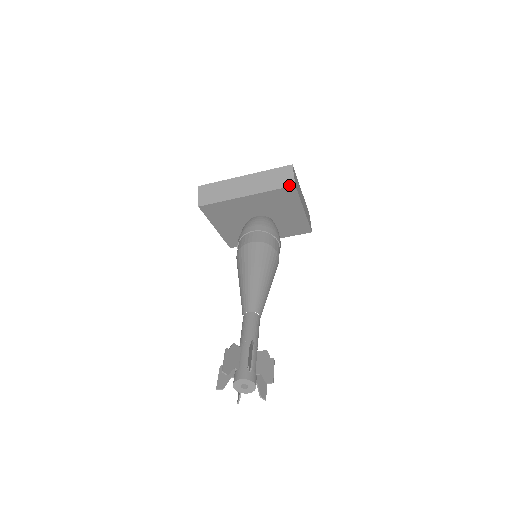
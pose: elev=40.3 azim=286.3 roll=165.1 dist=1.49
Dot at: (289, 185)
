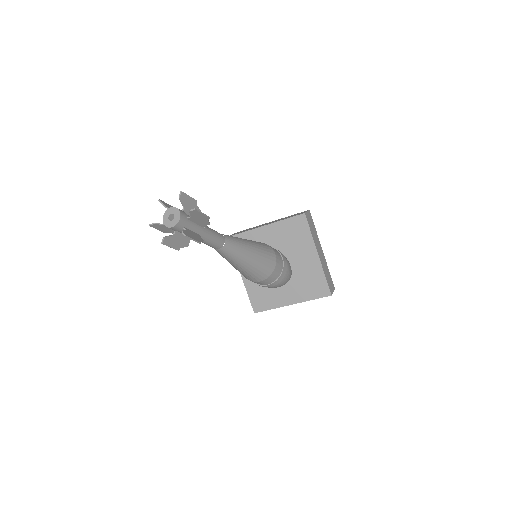
Dot at: (300, 214)
